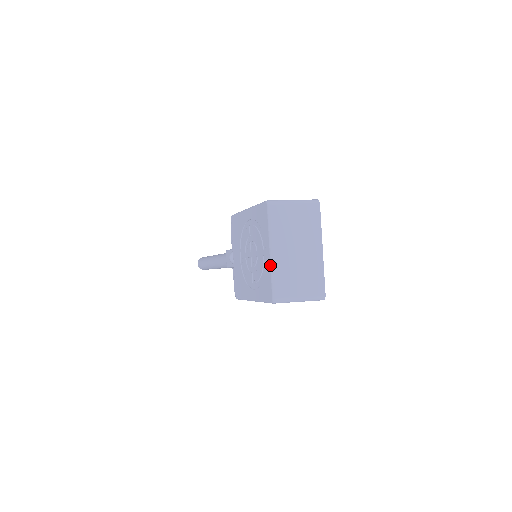
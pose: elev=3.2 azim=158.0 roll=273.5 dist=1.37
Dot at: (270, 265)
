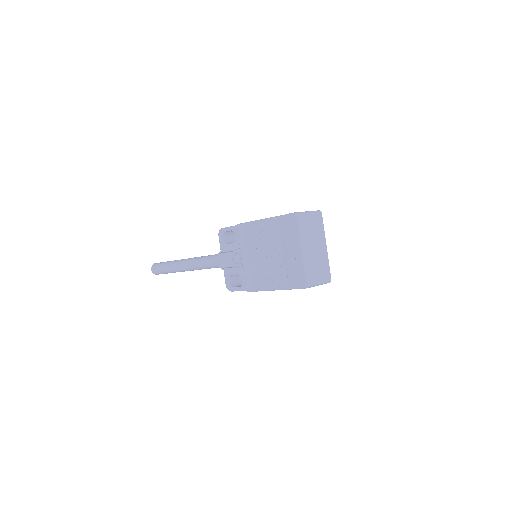
Dot at: (302, 260)
